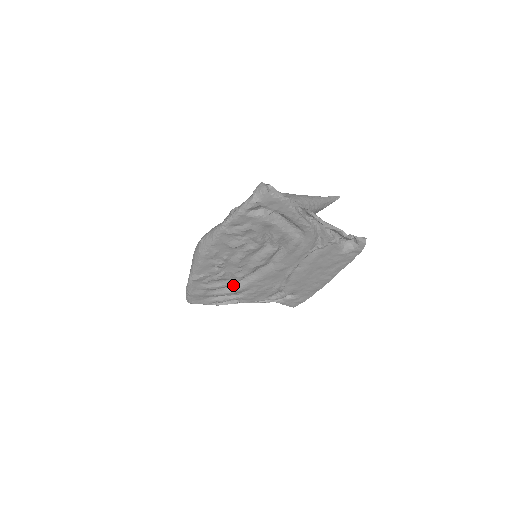
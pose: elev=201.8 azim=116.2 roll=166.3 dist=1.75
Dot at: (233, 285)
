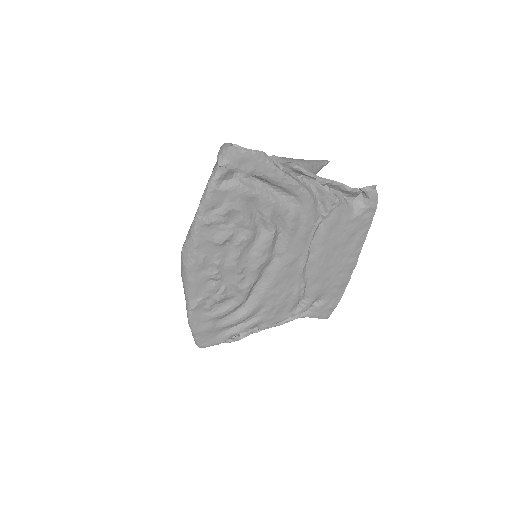
Dot at: (243, 305)
